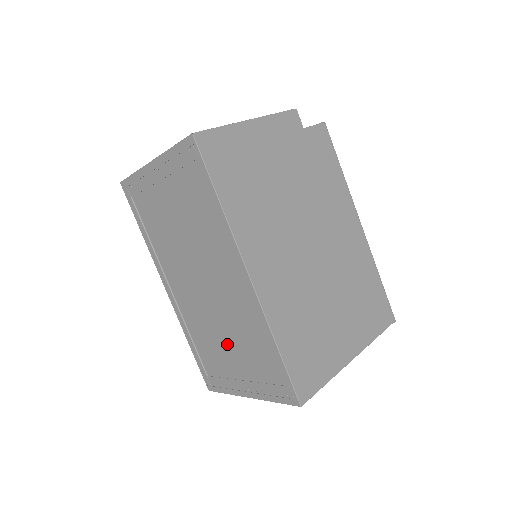
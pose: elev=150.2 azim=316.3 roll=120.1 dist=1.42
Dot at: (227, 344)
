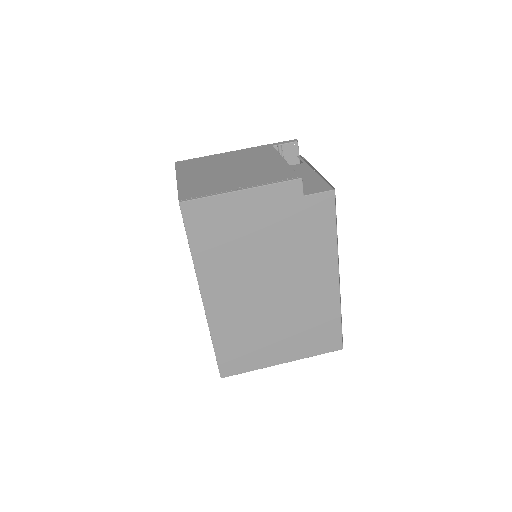
Dot at: occluded
